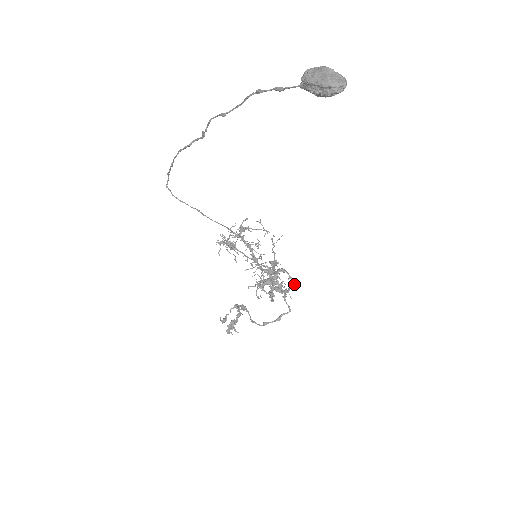
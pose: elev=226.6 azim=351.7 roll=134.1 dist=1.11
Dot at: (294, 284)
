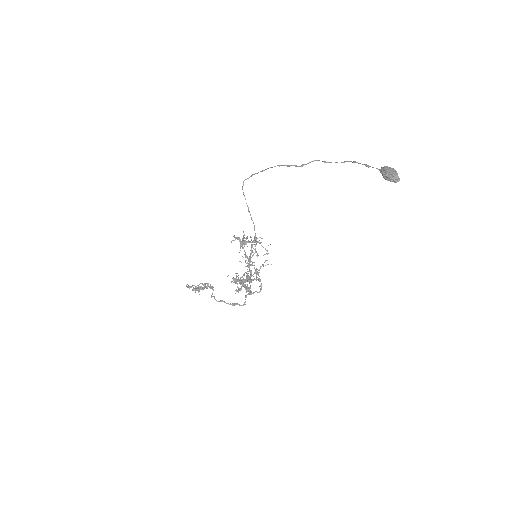
Dot at: occluded
